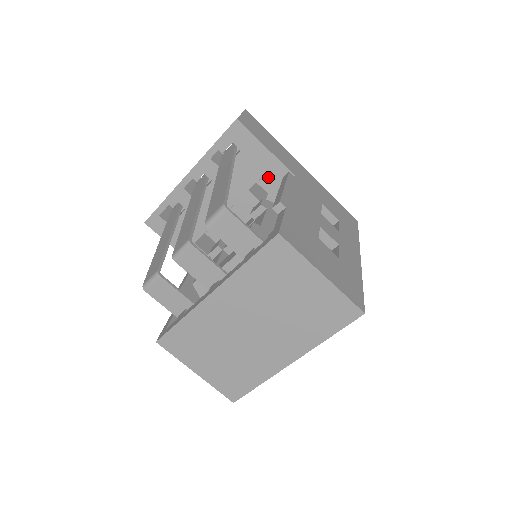
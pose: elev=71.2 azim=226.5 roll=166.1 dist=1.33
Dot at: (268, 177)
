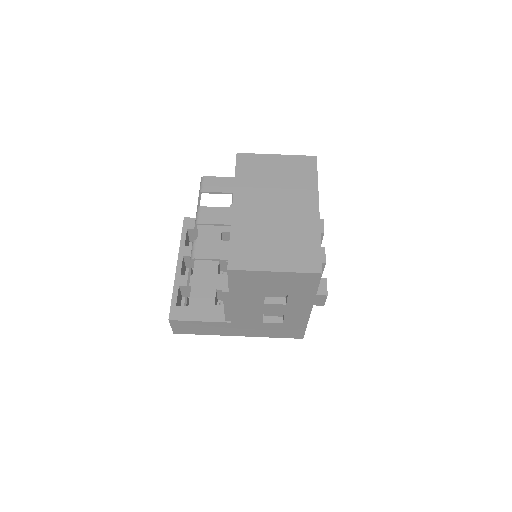
Dot at: (225, 231)
